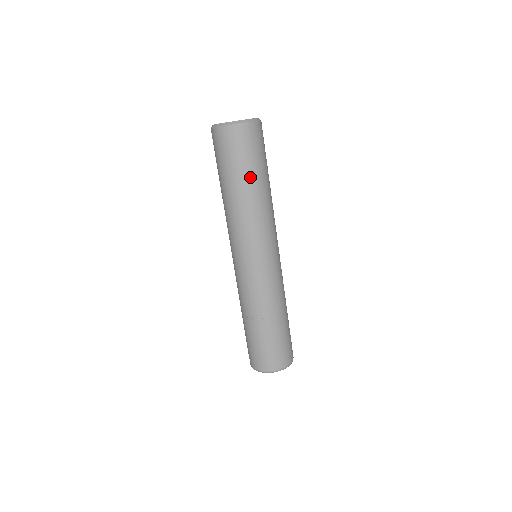
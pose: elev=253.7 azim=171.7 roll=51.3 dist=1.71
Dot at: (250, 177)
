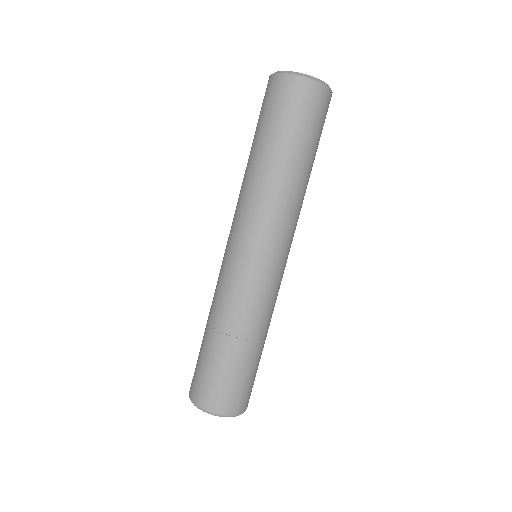
Dot at: (280, 145)
